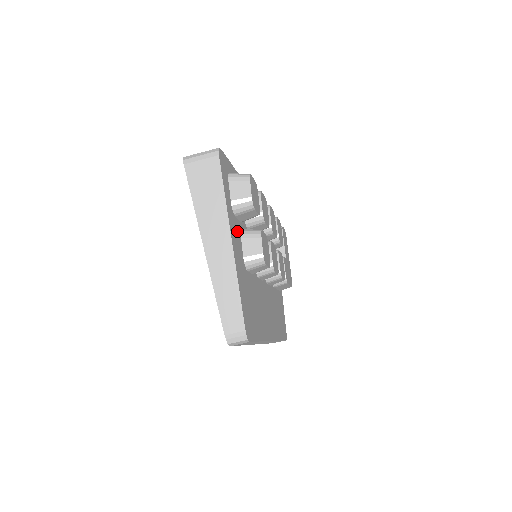
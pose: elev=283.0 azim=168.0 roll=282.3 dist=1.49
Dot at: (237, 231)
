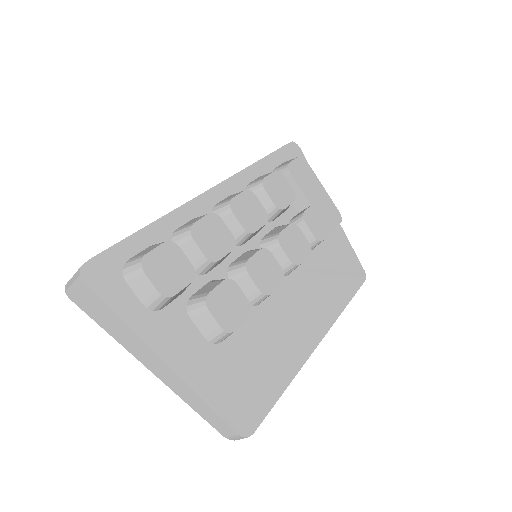
Dot at: (176, 322)
